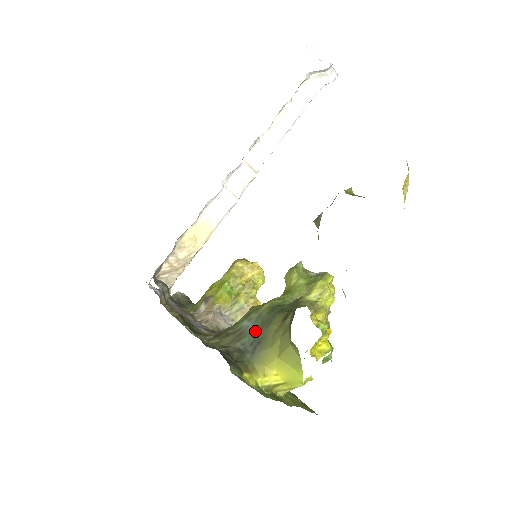
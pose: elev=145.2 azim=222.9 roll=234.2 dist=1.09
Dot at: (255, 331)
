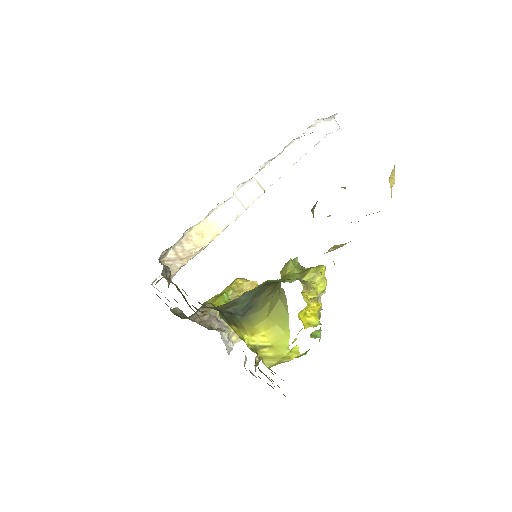
Dot at: (247, 300)
